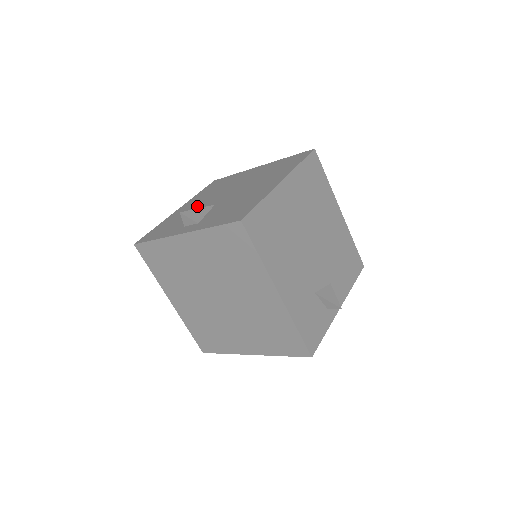
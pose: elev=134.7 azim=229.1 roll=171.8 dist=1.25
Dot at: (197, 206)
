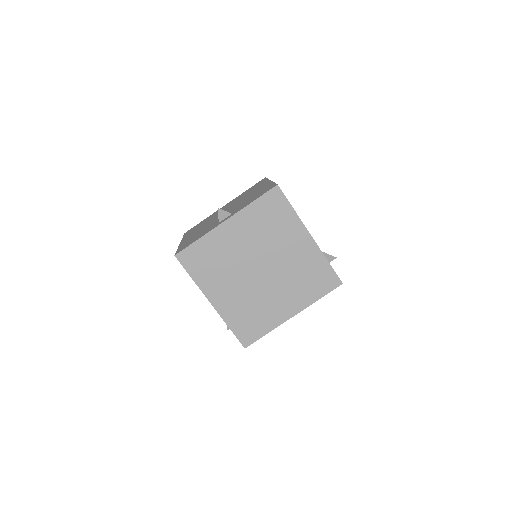
Dot at: (204, 227)
